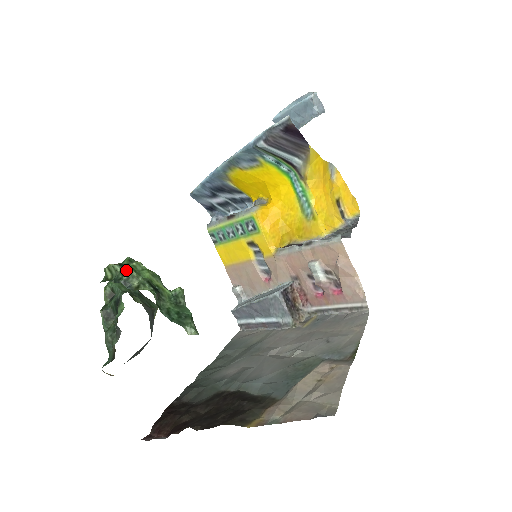
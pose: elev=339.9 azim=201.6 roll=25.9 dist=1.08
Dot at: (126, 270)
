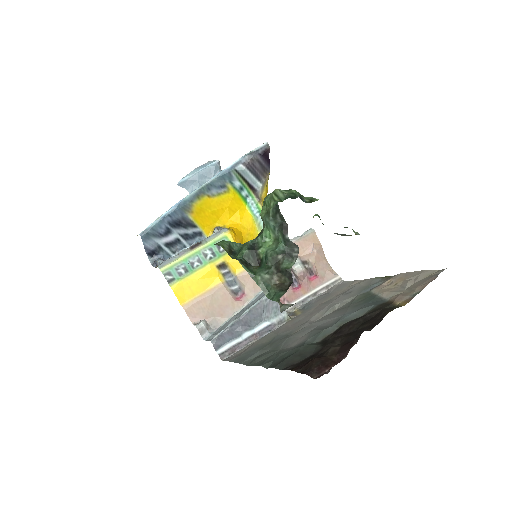
Dot at: (294, 191)
